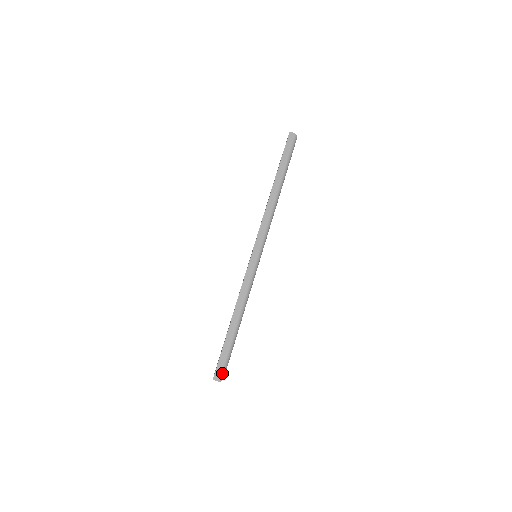
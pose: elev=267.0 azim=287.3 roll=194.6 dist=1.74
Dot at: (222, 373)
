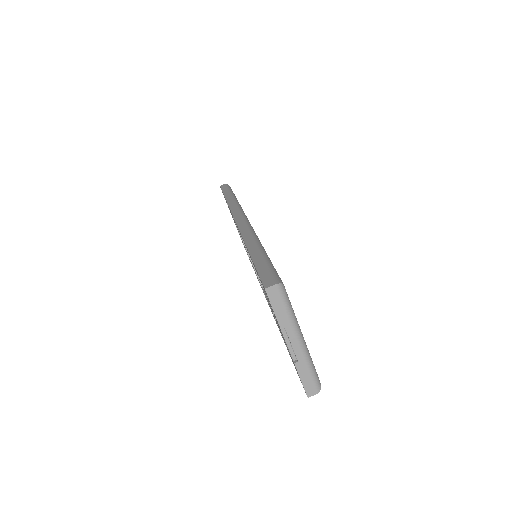
Dot at: (274, 278)
